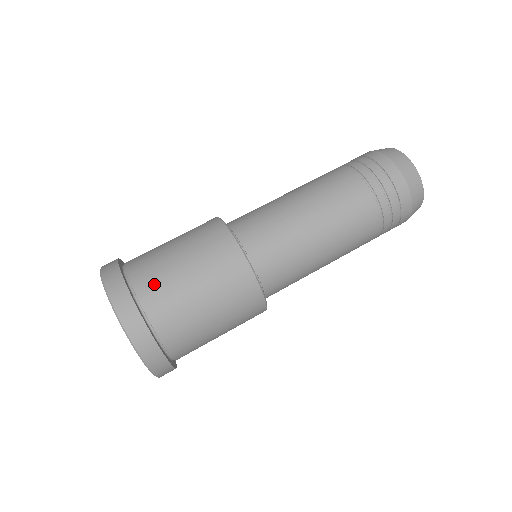
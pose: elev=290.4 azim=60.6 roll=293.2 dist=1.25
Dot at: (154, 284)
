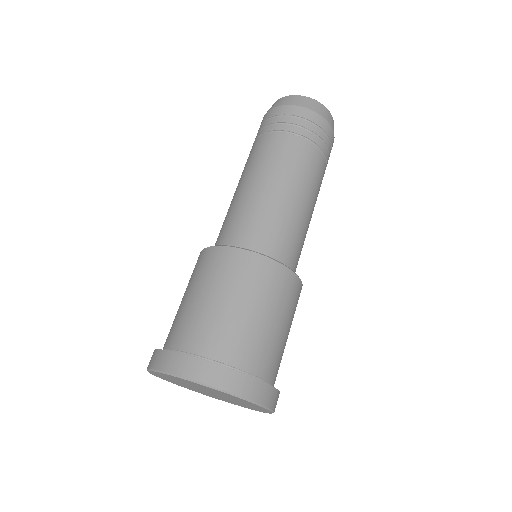
Dot at: (246, 348)
